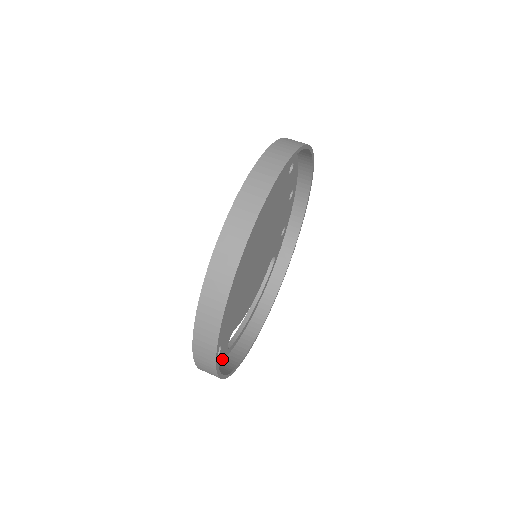
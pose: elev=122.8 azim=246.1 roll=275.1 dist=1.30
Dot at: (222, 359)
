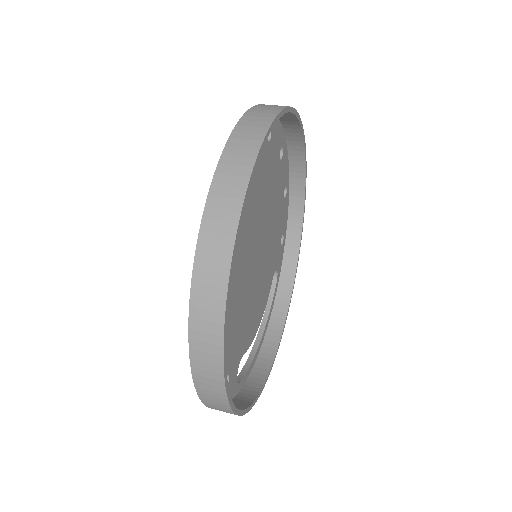
Dot at: (232, 396)
